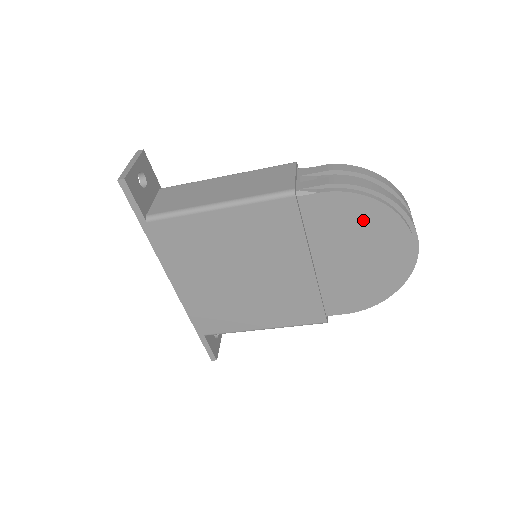
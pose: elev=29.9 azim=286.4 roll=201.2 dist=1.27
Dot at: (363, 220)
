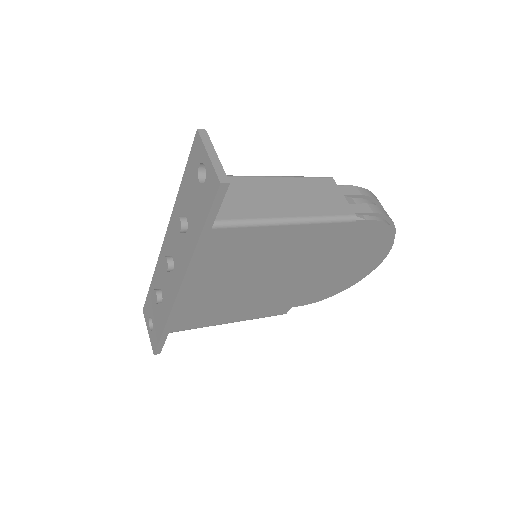
Dot at: (373, 242)
